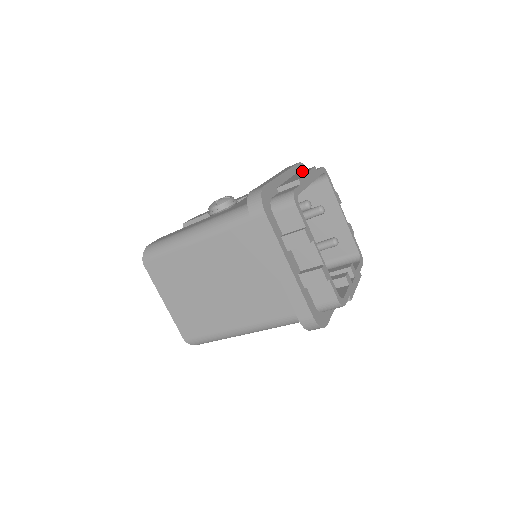
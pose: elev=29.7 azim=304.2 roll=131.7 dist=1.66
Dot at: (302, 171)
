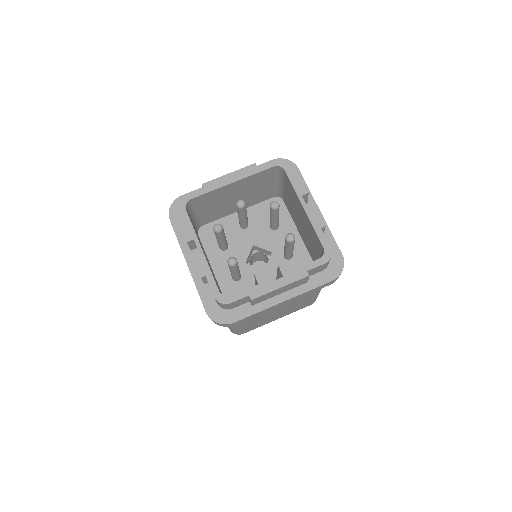
Dot at: occluded
